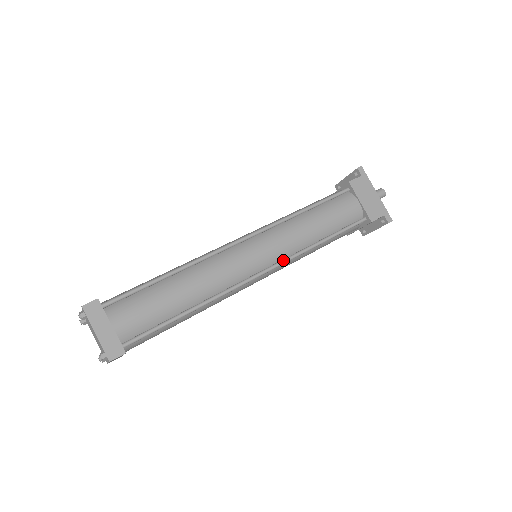
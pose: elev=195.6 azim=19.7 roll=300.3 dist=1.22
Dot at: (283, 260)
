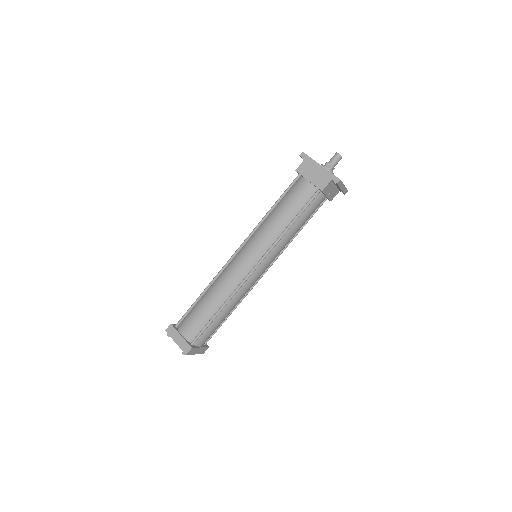
Dot at: (265, 253)
